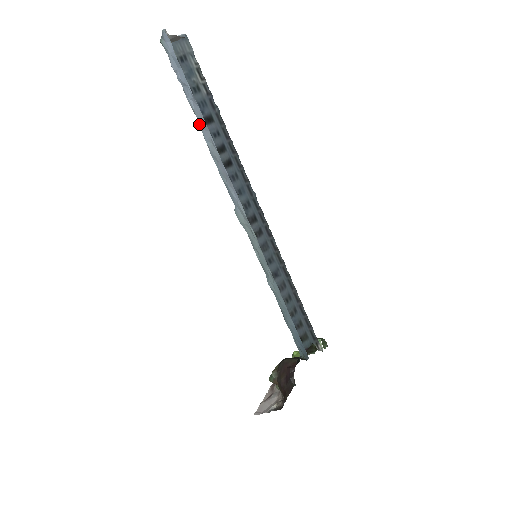
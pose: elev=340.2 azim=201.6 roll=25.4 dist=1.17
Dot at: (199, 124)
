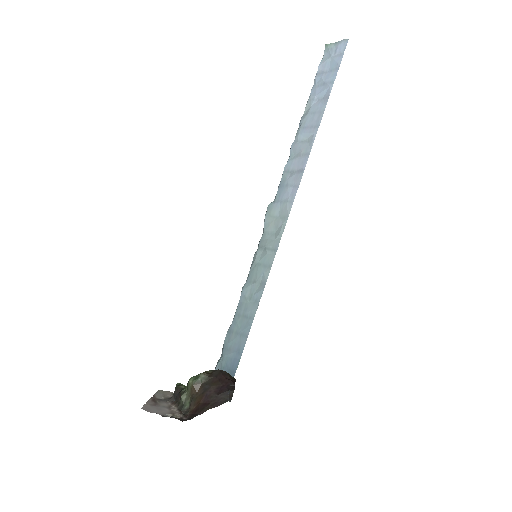
Dot at: (304, 119)
